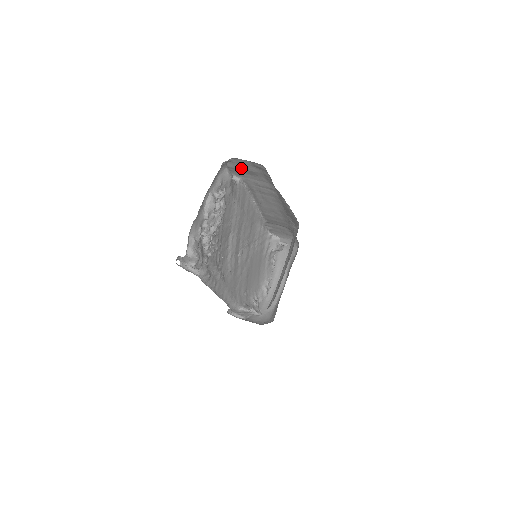
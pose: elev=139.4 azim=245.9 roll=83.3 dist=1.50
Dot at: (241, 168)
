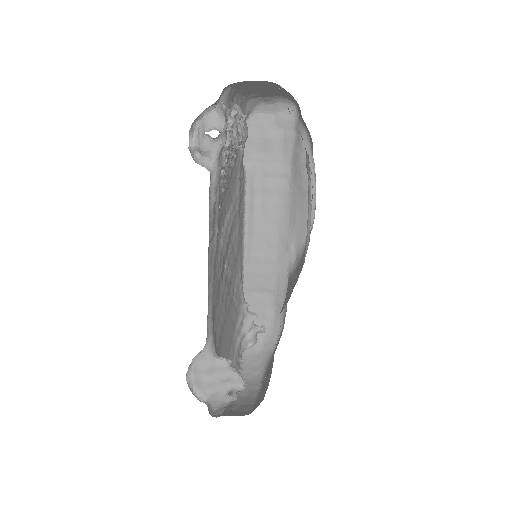
Dot at: (256, 137)
